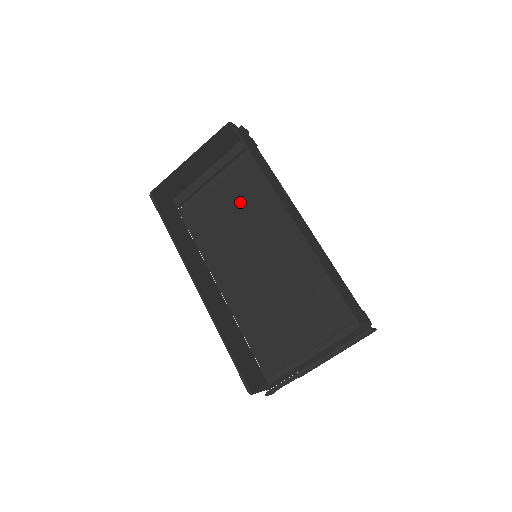
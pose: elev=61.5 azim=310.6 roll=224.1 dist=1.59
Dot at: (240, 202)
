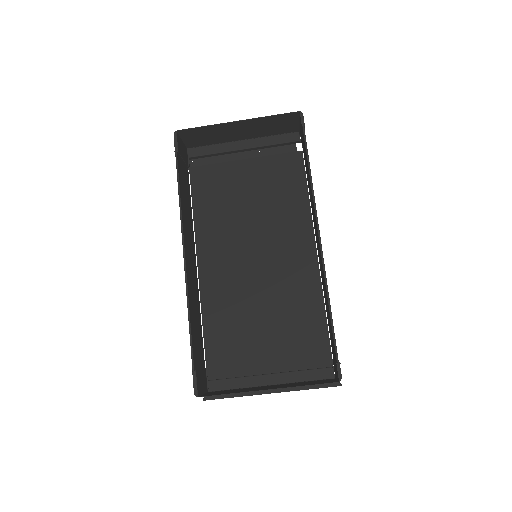
Dot at: (262, 192)
